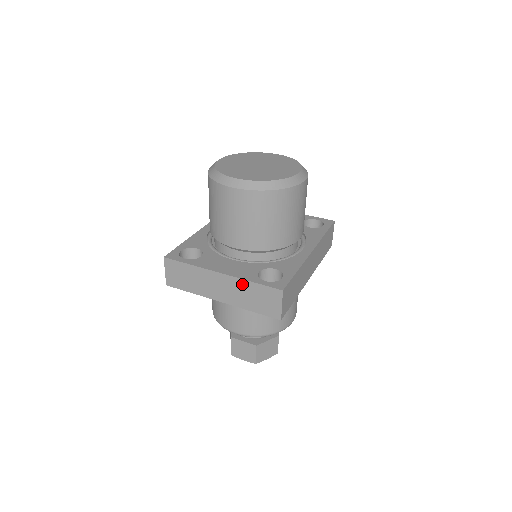
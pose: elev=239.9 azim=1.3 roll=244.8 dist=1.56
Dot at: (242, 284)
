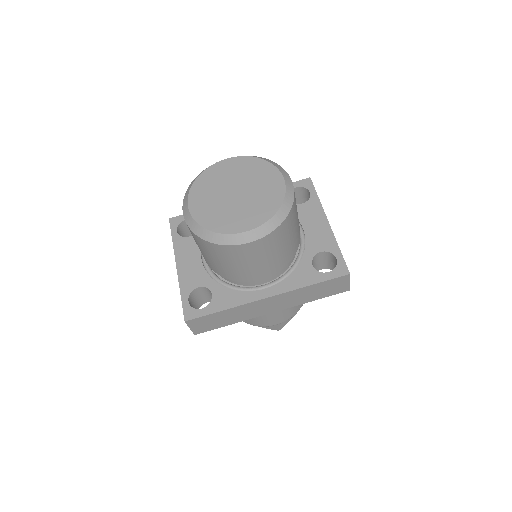
Dot at: occluded
